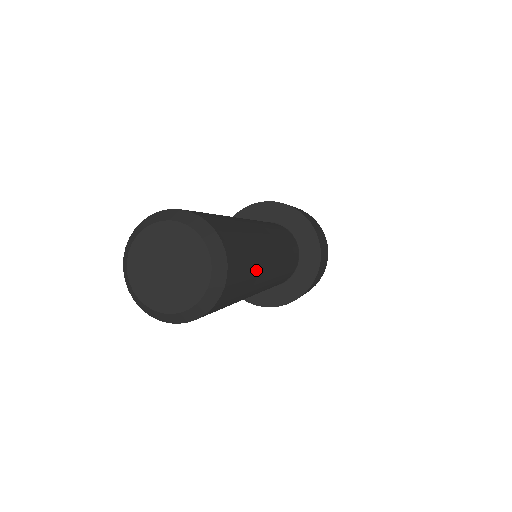
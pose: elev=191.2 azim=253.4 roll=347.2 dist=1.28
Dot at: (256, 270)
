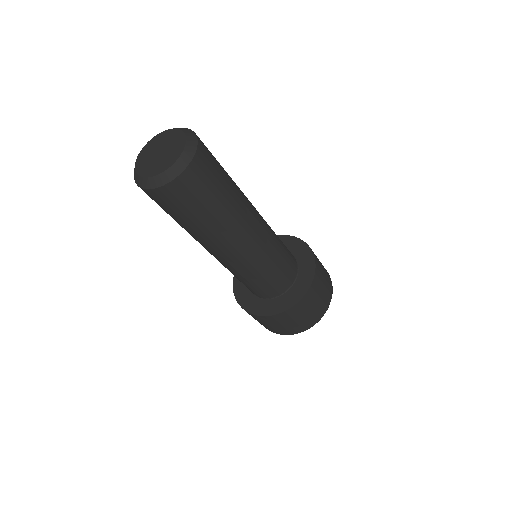
Dot at: (232, 191)
